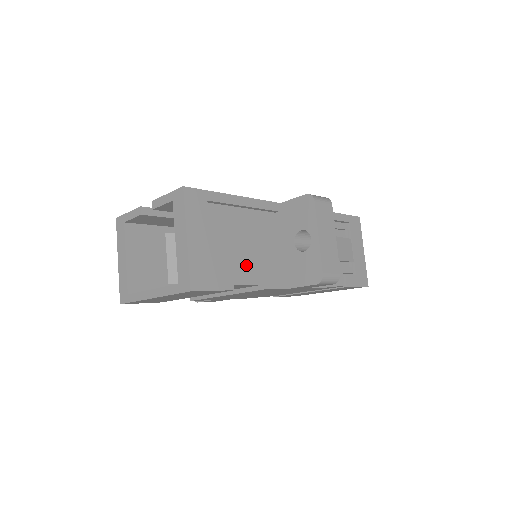
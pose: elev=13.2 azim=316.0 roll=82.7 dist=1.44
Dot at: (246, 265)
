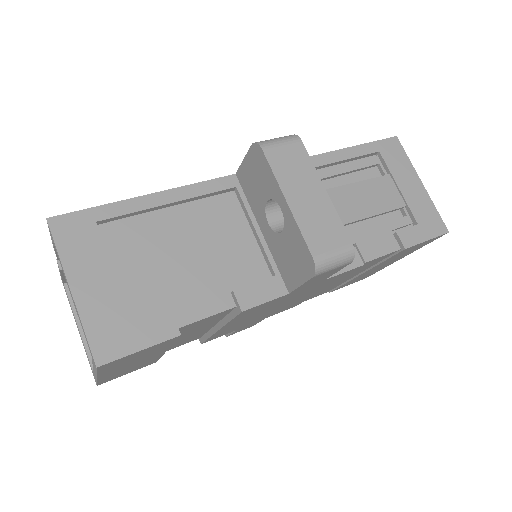
Dot at: (199, 287)
